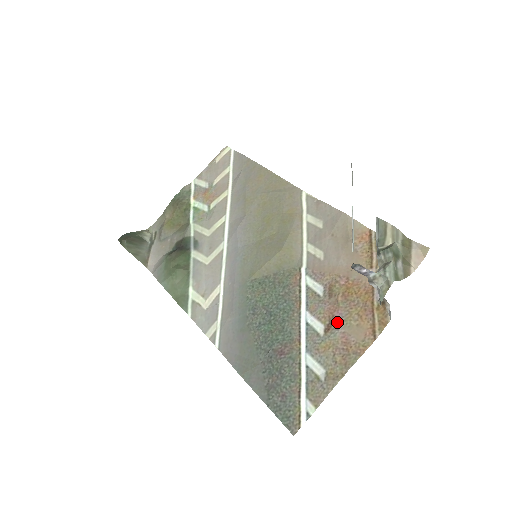
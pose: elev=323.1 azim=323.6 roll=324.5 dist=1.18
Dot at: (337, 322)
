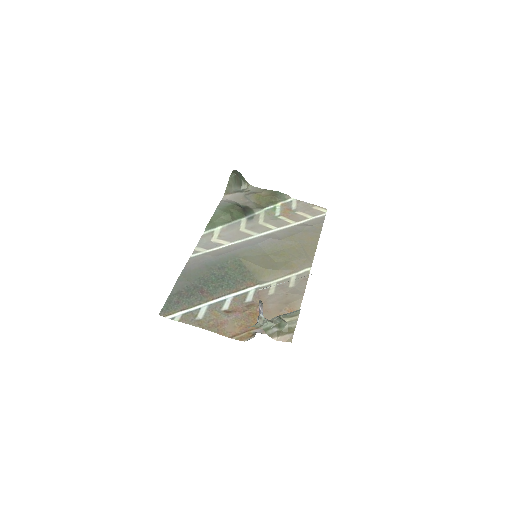
Dot at: (233, 315)
